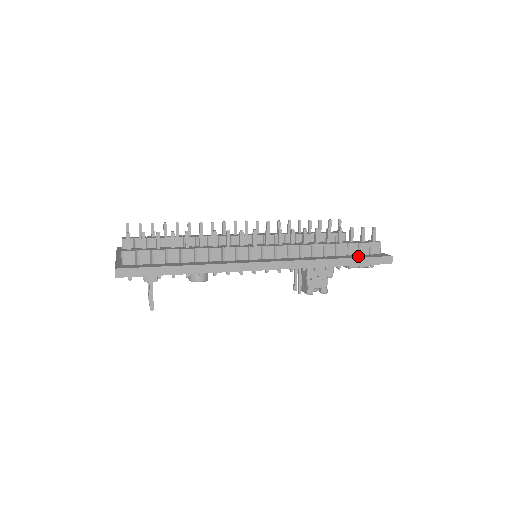
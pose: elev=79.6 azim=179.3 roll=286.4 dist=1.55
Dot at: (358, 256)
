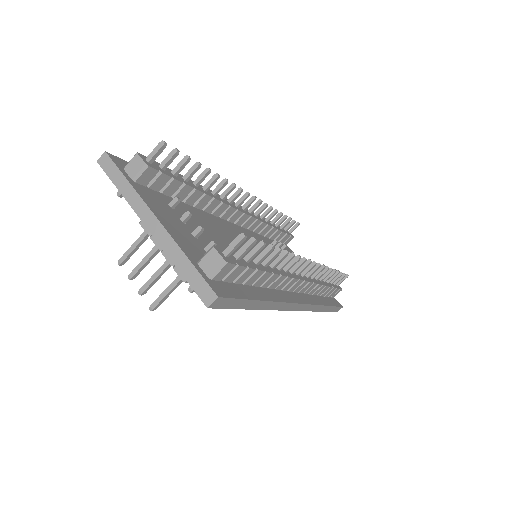
Dot at: (331, 302)
